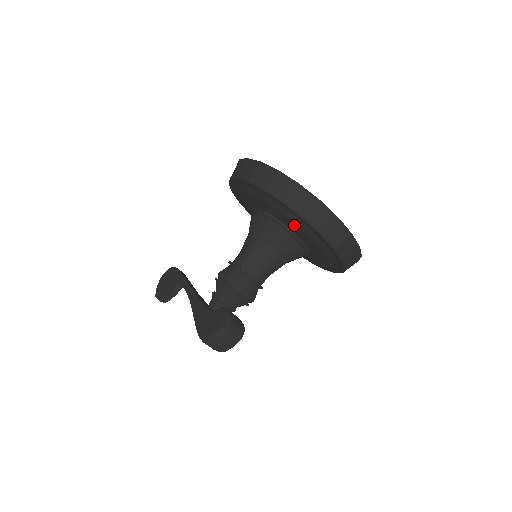
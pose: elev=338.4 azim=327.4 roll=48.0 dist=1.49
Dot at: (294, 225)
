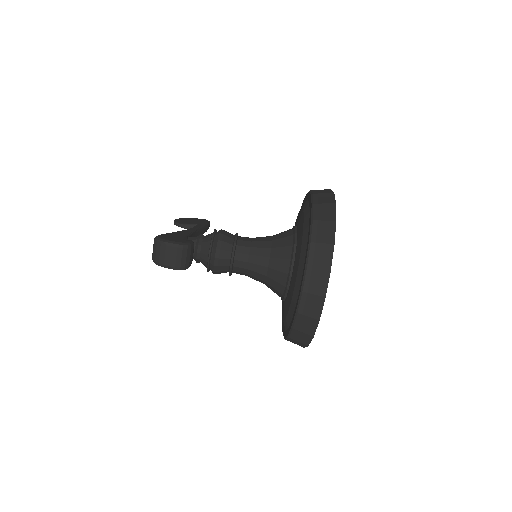
Dot at: (300, 248)
